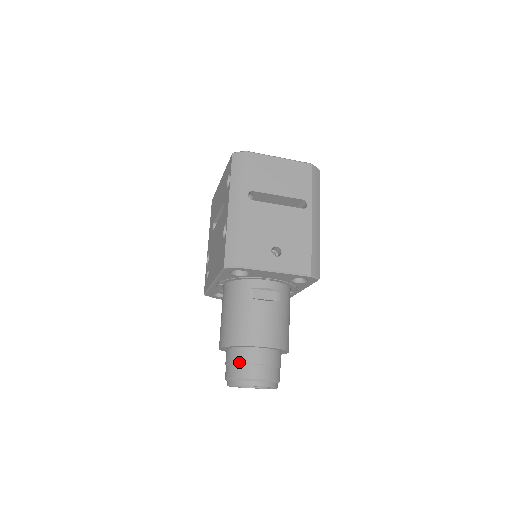
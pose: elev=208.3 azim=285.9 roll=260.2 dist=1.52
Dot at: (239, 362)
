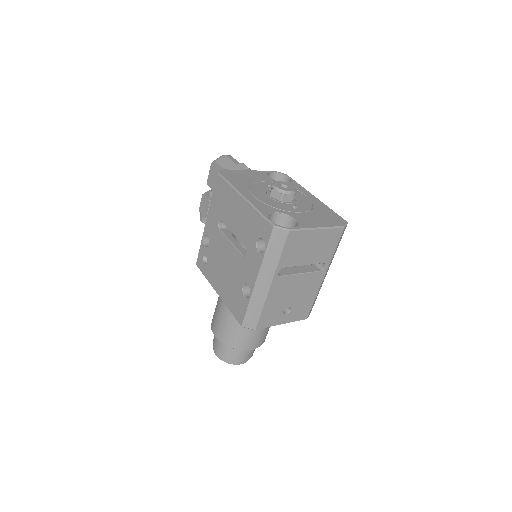
Dot at: (230, 353)
